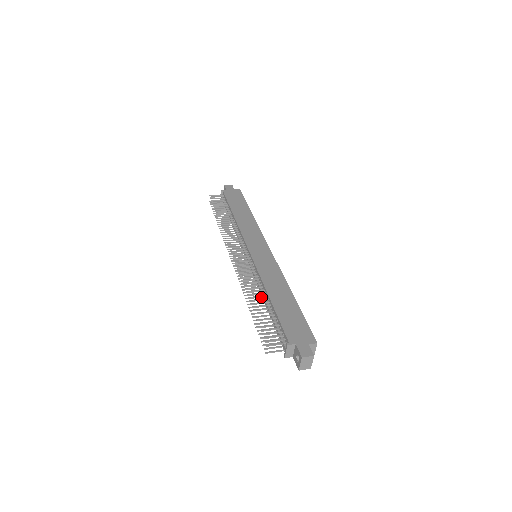
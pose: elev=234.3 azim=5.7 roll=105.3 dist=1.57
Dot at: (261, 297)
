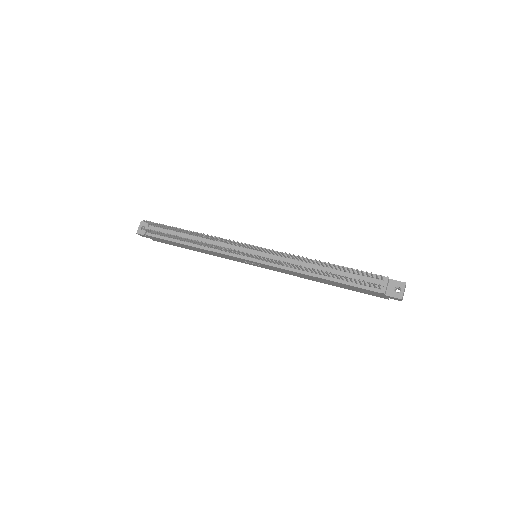
Dot at: (308, 271)
